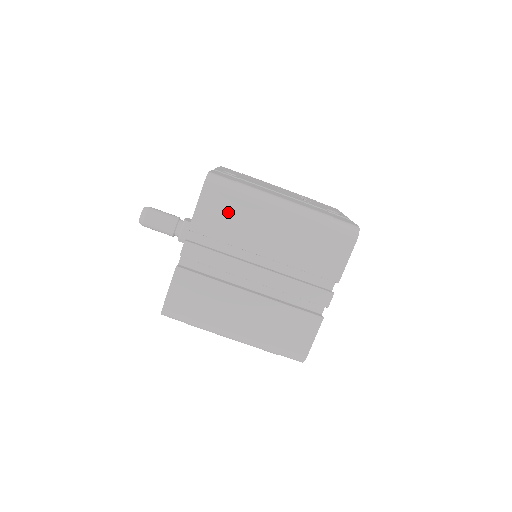
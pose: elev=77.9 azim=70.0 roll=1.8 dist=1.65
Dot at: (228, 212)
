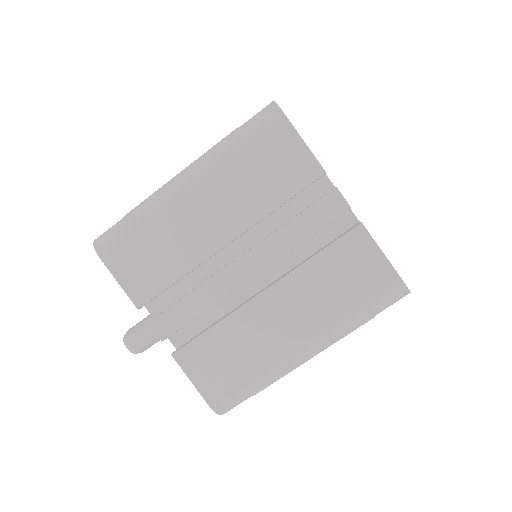
Dot at: (146, 250)
